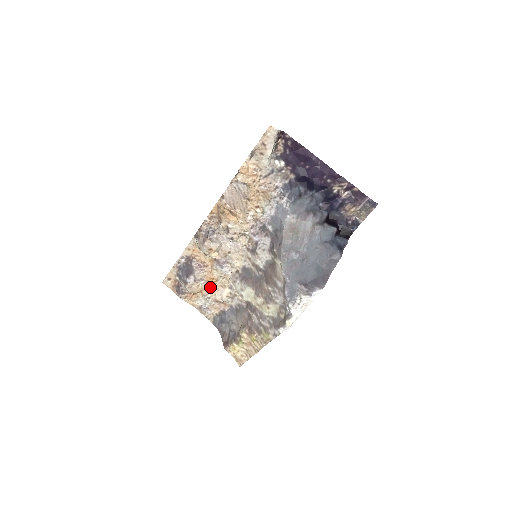
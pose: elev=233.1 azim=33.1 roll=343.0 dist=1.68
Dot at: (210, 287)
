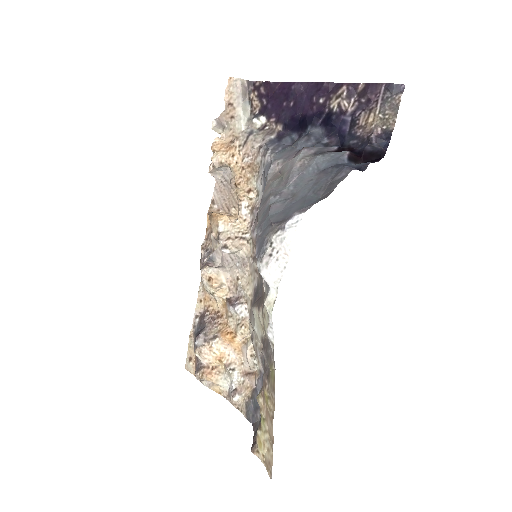
Dot at: (232, 351)
